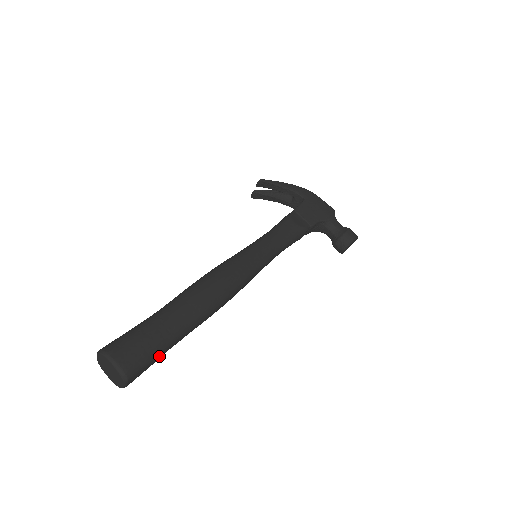
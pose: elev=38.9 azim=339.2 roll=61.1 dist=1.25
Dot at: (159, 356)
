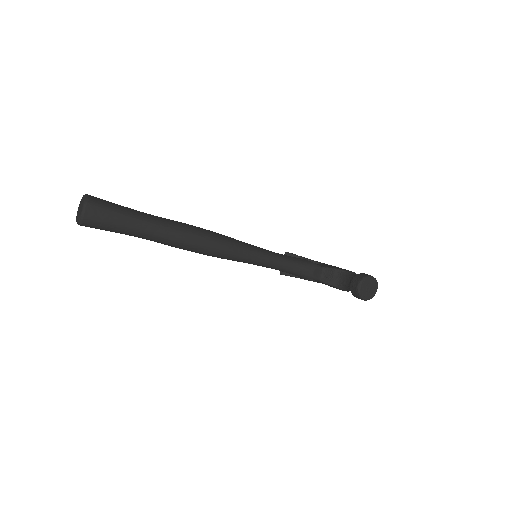
Dot at: (123, 217)
